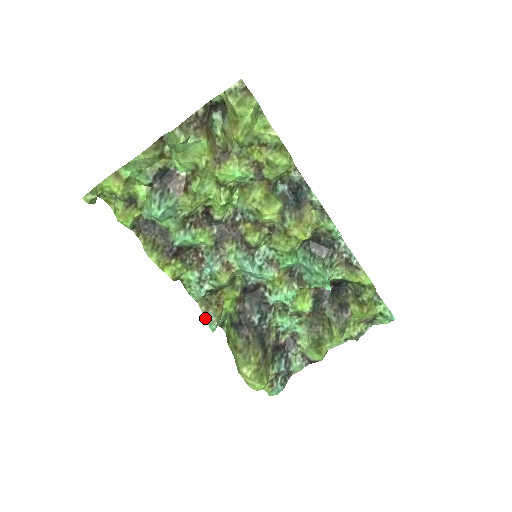
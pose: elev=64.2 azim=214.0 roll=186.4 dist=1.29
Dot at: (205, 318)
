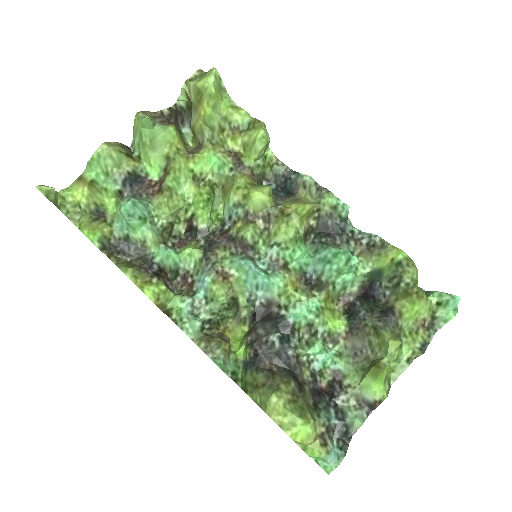
Dot at: (207, 355)
